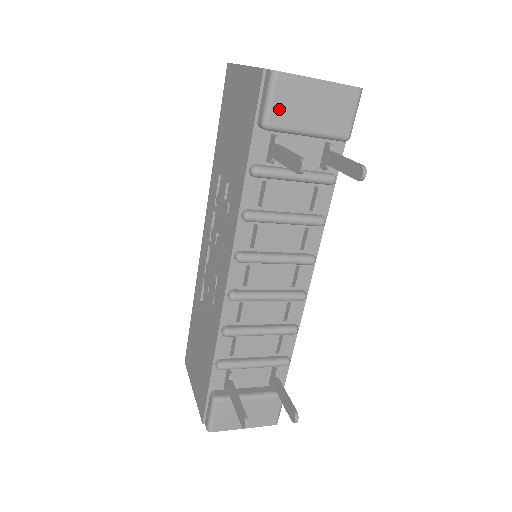
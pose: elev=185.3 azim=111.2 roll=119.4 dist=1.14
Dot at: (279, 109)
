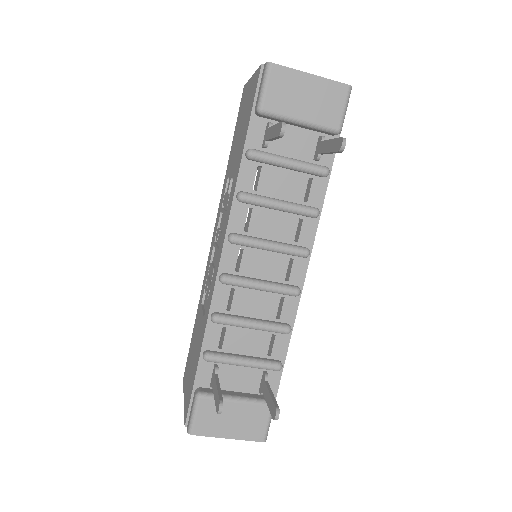
Dot at: (273, 96)
